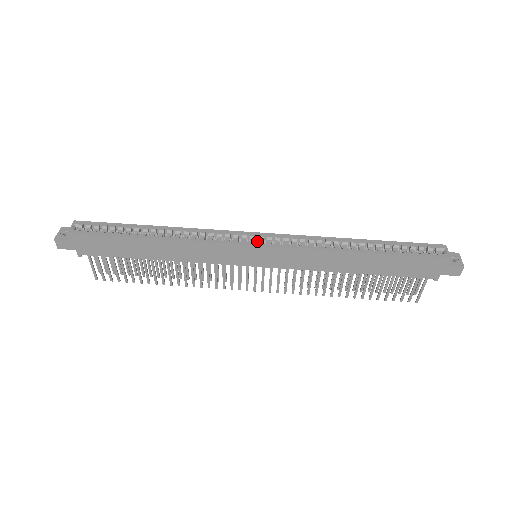
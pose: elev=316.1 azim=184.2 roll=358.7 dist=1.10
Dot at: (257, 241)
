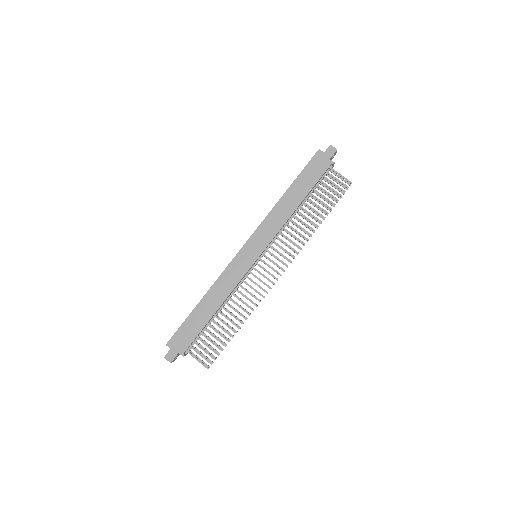
Dot at: occluded
